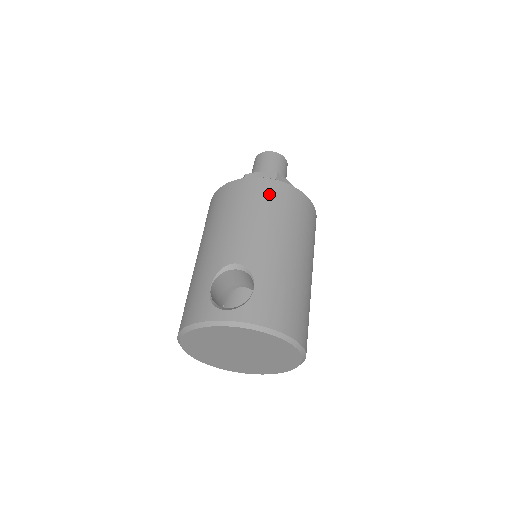
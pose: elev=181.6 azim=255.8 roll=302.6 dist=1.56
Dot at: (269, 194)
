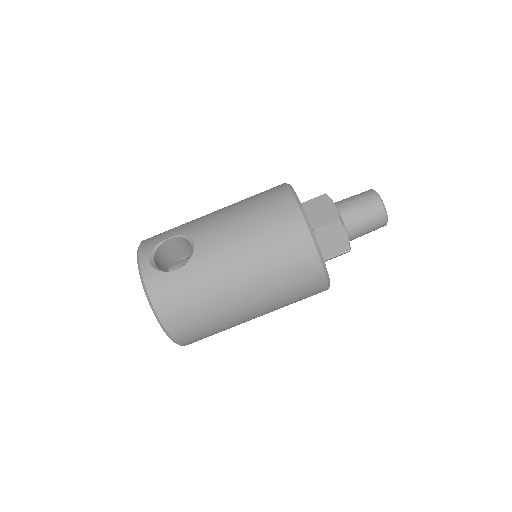
Dot at: (283, 227)
